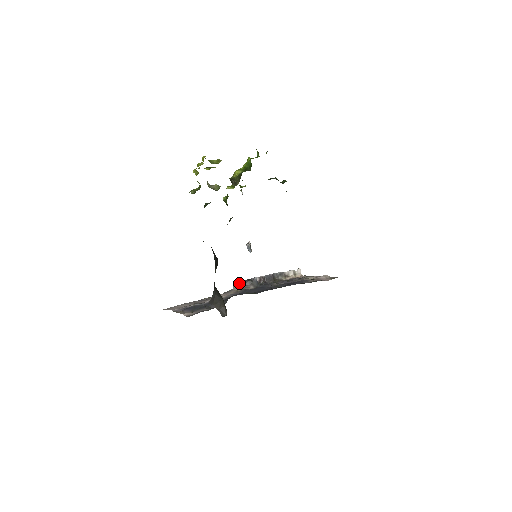
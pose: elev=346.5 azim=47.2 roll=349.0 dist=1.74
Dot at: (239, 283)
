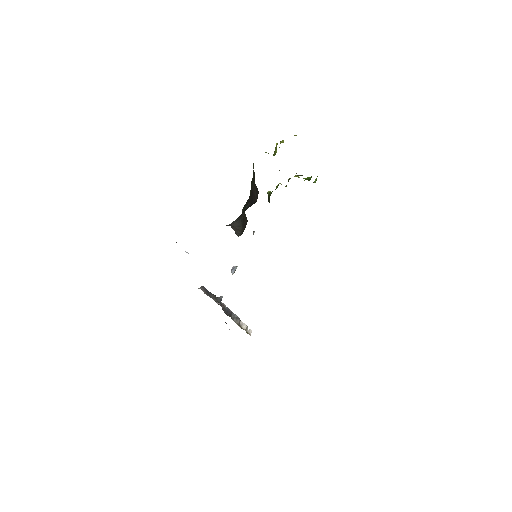
Dot at: (206, 289)
